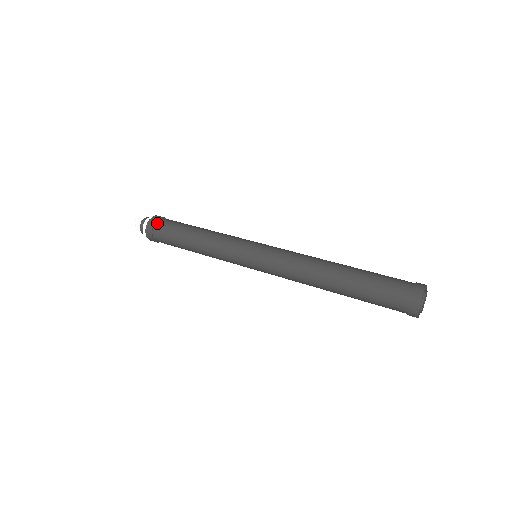
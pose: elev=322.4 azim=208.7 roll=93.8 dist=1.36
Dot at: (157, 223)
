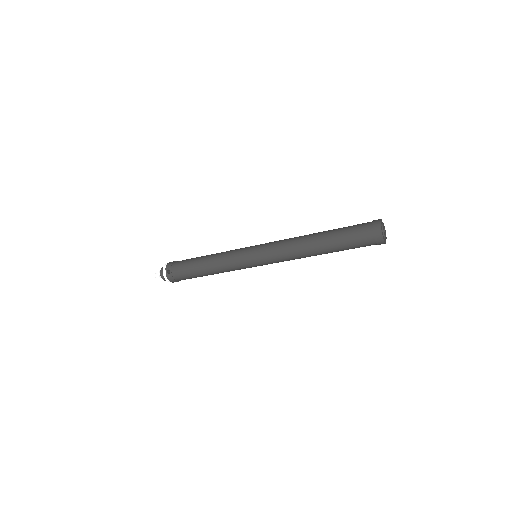
Dot at: (174, 275)
